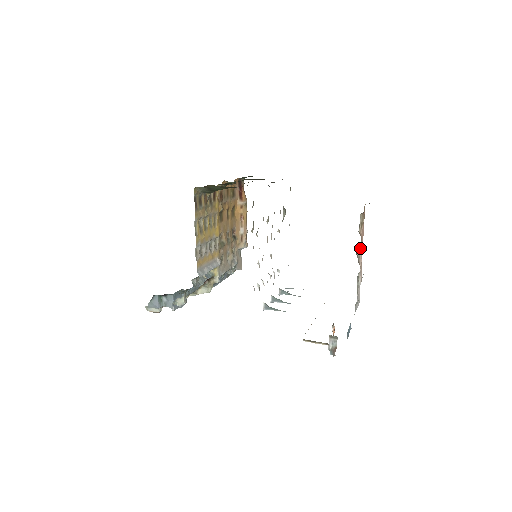
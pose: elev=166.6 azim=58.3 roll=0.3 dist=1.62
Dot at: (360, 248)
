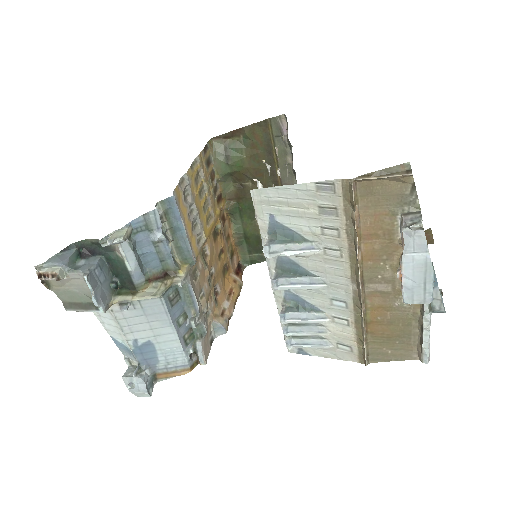
Dot at: occluded
